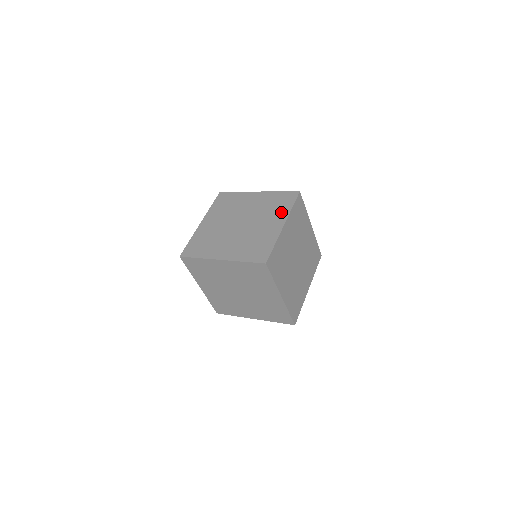
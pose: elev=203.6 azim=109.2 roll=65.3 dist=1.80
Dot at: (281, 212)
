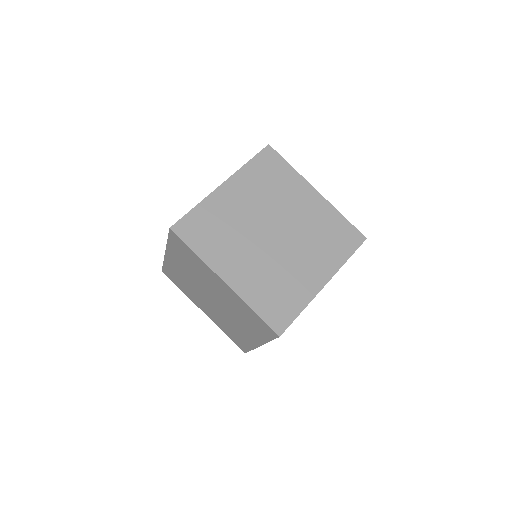
Dot at: (331, 257)
